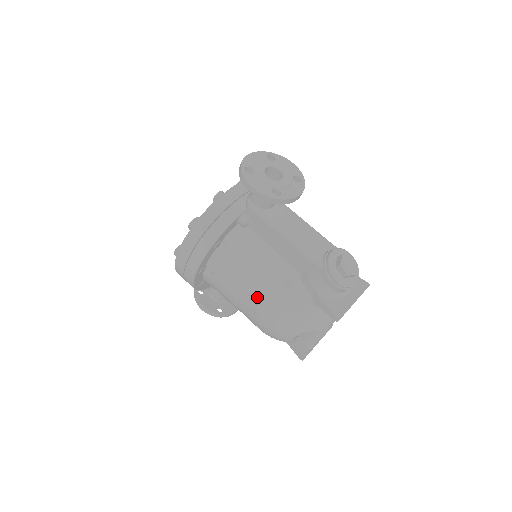
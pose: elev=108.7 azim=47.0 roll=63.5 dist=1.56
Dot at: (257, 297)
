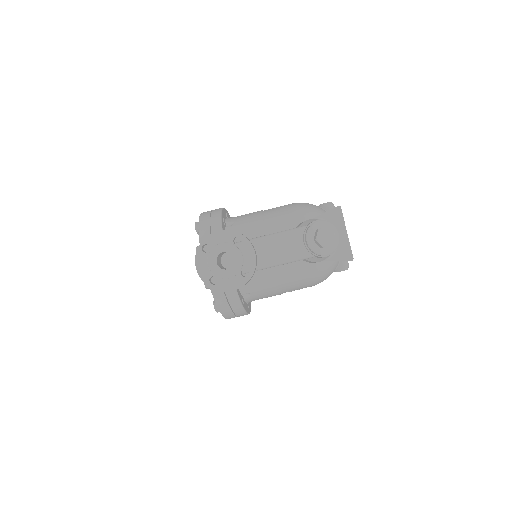
Dot at: (294, 289)
